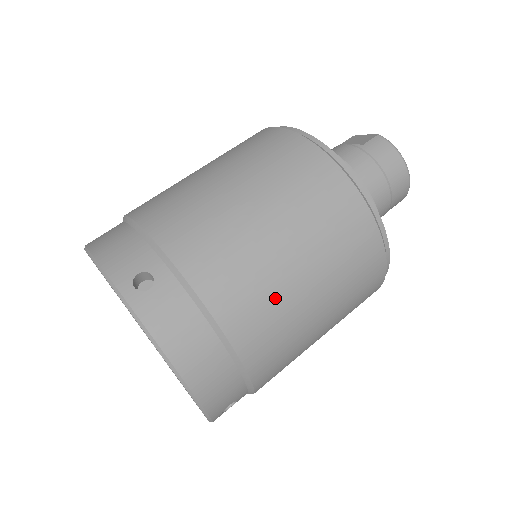
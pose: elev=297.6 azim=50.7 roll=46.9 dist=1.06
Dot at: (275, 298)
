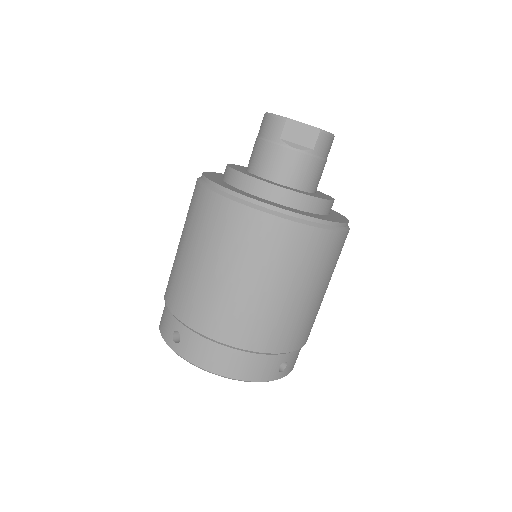
Dot at: occluded
